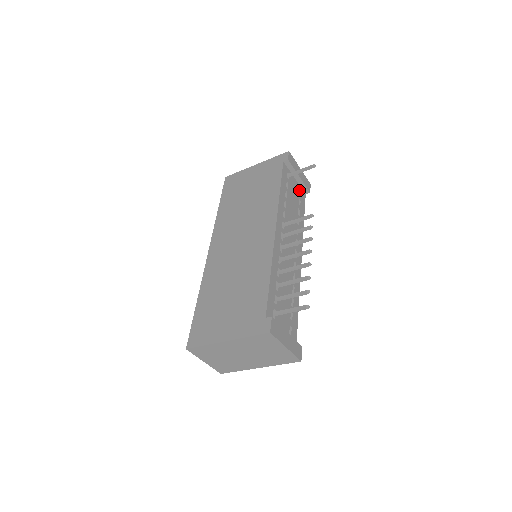
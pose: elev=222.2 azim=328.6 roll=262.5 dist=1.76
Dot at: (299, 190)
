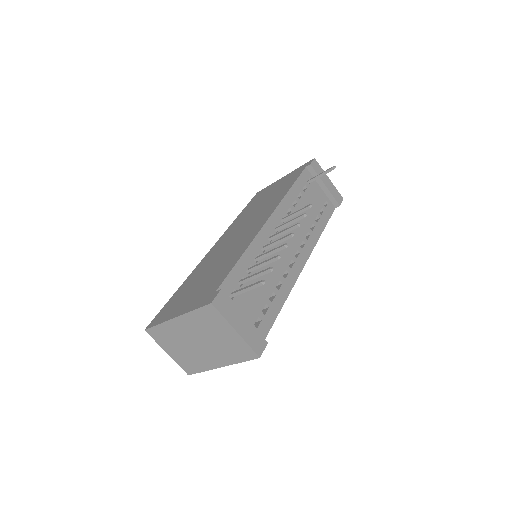
Dot at: (325, 200)
